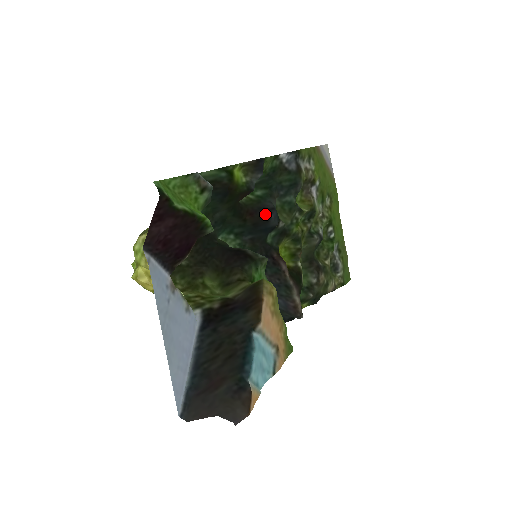
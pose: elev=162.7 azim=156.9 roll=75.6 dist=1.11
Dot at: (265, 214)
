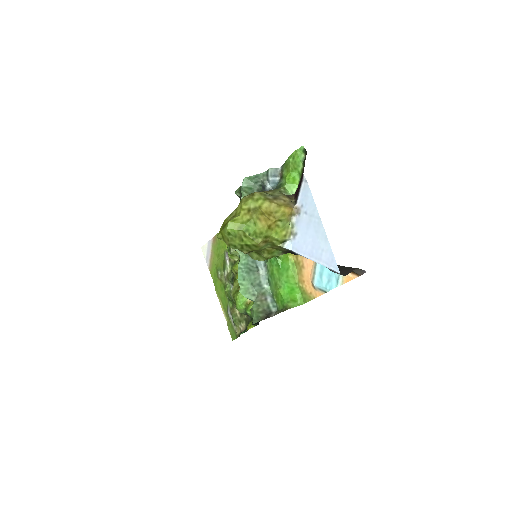
Dot at: occluded
